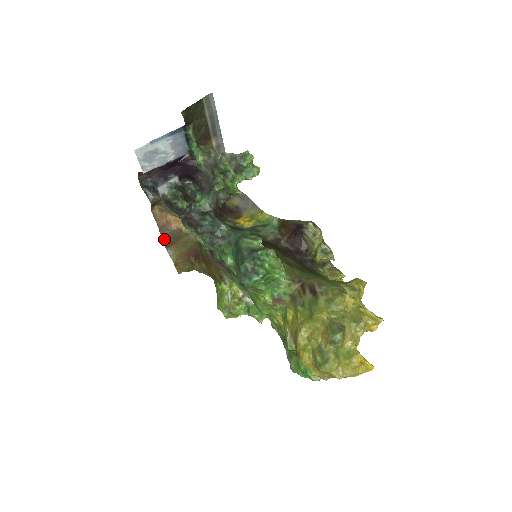
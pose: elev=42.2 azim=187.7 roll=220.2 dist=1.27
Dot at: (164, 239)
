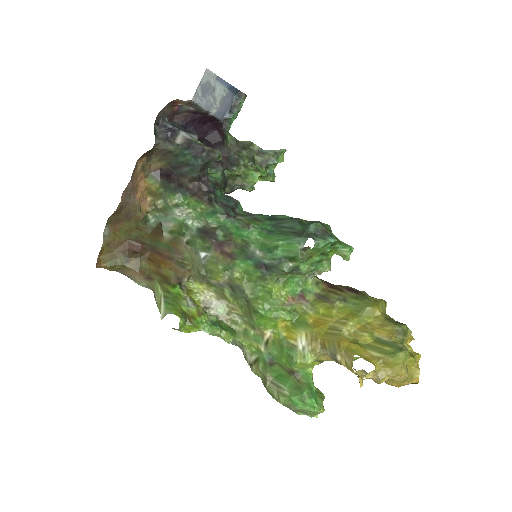
Dot at: (119, 206)
